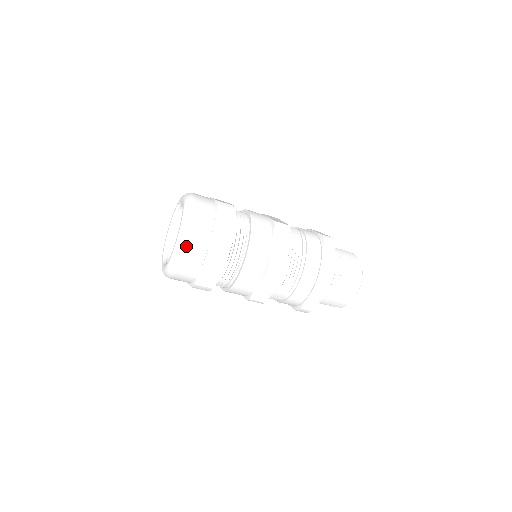
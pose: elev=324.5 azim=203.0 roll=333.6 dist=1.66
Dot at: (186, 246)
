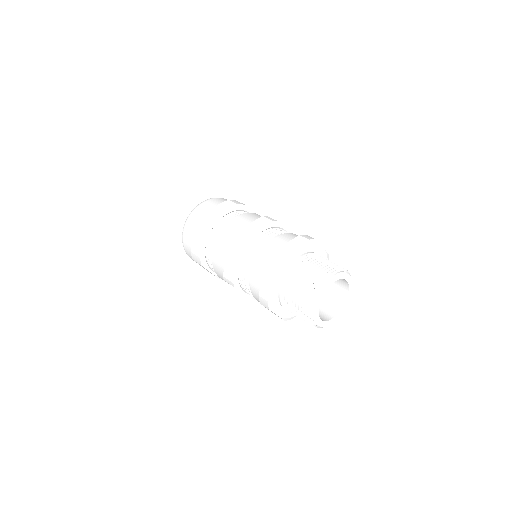
Dot at: (191, 215)
